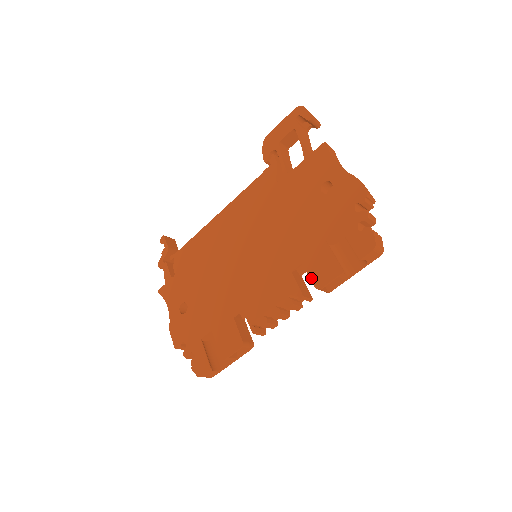
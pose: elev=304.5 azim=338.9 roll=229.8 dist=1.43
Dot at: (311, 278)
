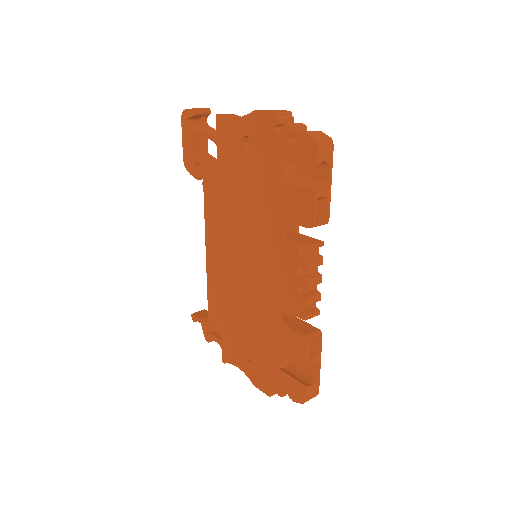
Dot at: (300, 224)
